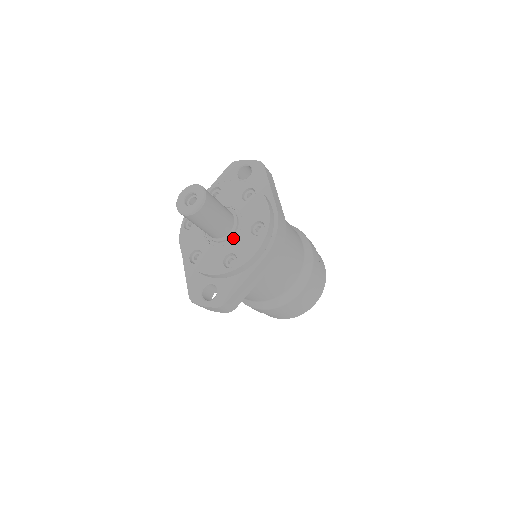
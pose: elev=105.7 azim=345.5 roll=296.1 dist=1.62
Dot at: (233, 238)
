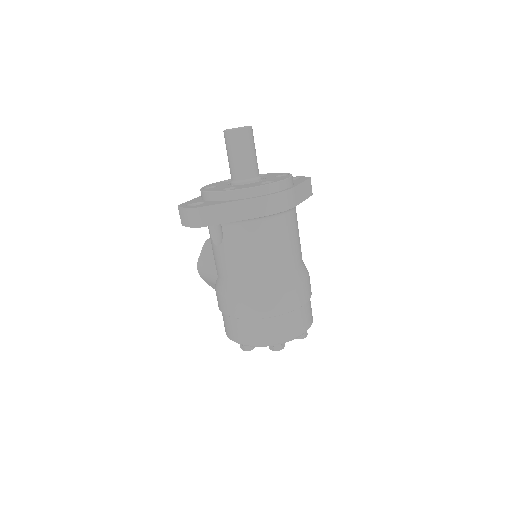
Dot at: (245, 184)
